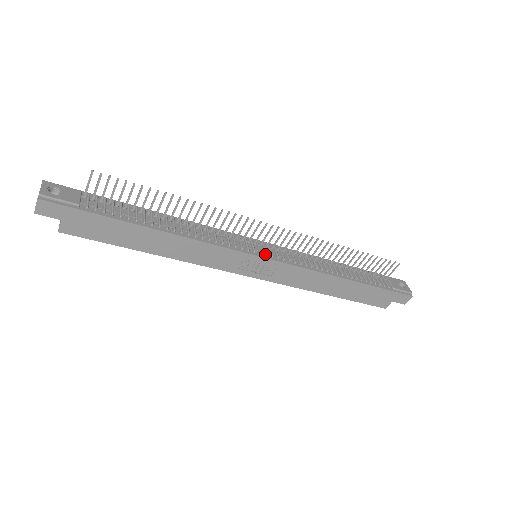
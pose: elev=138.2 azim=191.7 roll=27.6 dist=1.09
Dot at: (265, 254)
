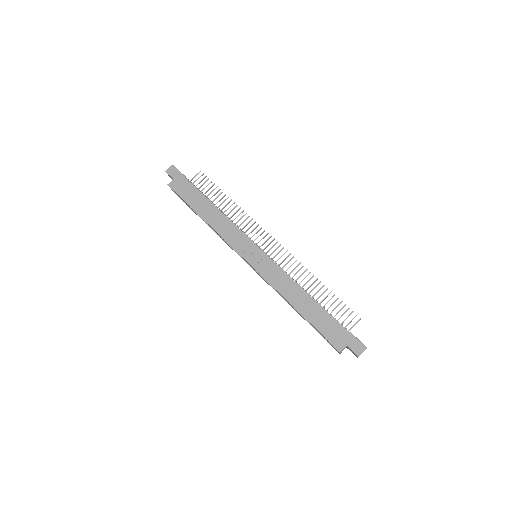
Dot at: (262, 249)
